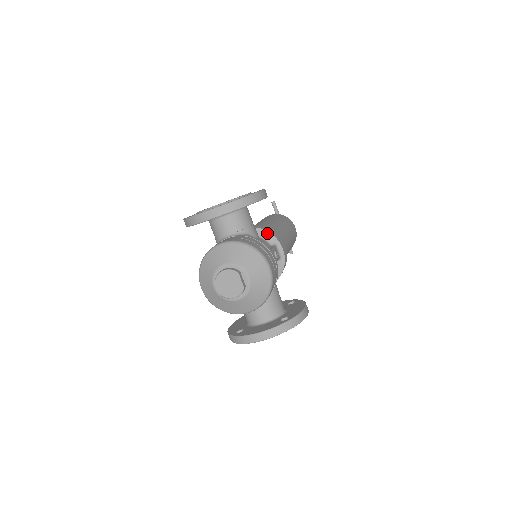
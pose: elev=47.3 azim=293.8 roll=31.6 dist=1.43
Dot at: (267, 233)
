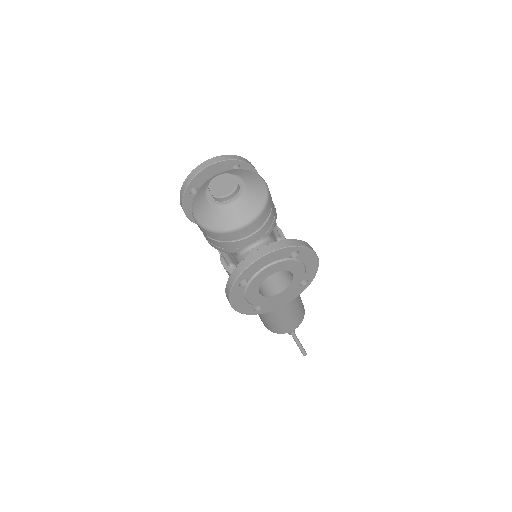
Dot at: occluded
